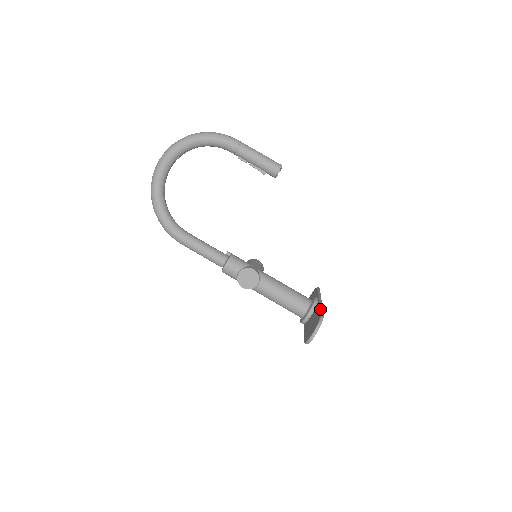
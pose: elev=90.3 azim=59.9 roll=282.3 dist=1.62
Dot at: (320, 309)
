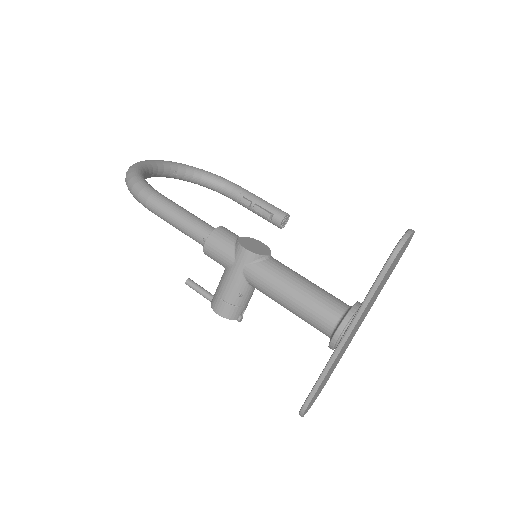
Dot at: occluded
